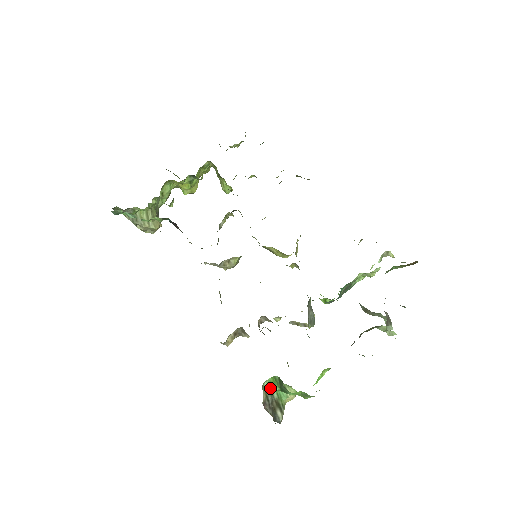
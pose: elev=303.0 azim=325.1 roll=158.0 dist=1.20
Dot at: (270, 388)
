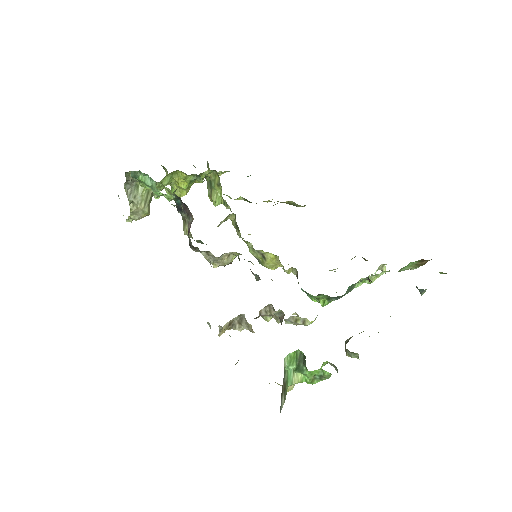
Dot at: (287, 365)
